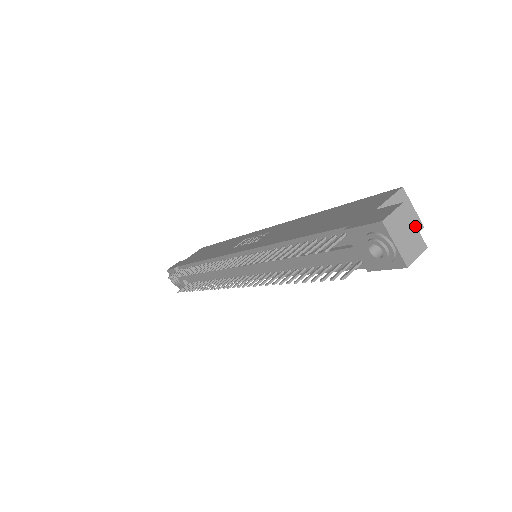
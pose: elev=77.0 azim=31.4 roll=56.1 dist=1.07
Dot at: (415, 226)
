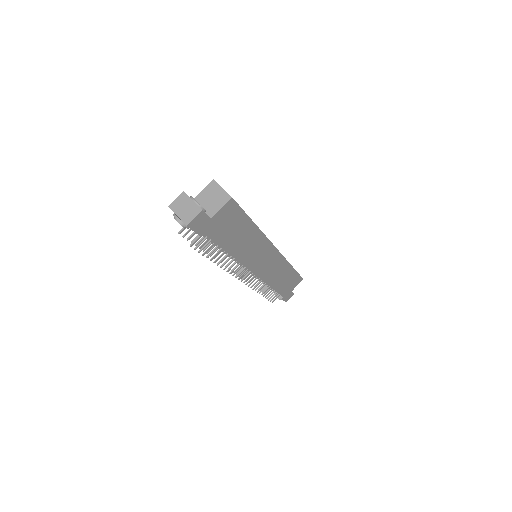
Dot at: (192, 201)
